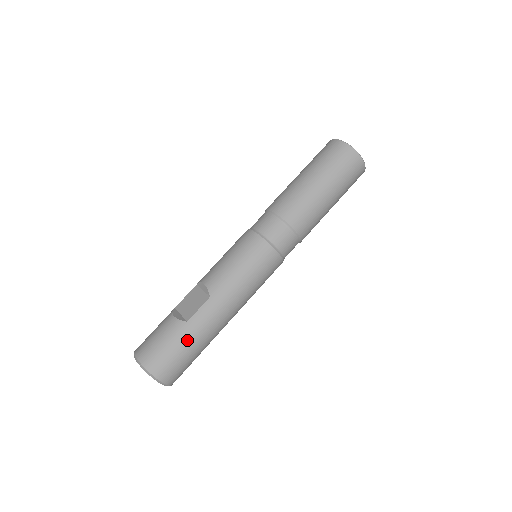
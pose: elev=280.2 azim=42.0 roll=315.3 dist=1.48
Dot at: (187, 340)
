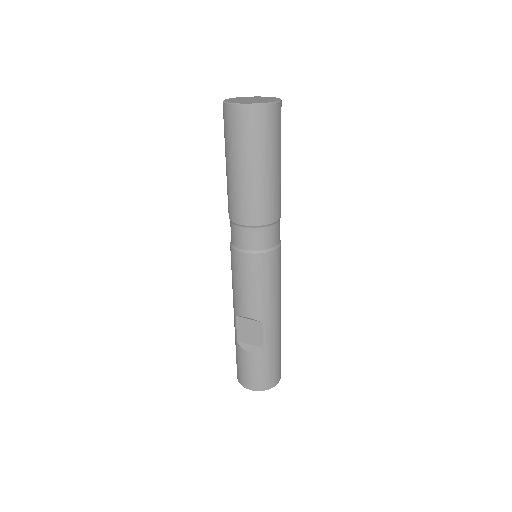
Dot at: (273, 355)
